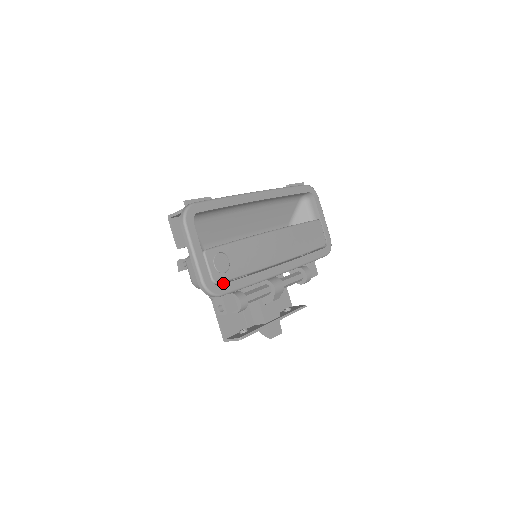
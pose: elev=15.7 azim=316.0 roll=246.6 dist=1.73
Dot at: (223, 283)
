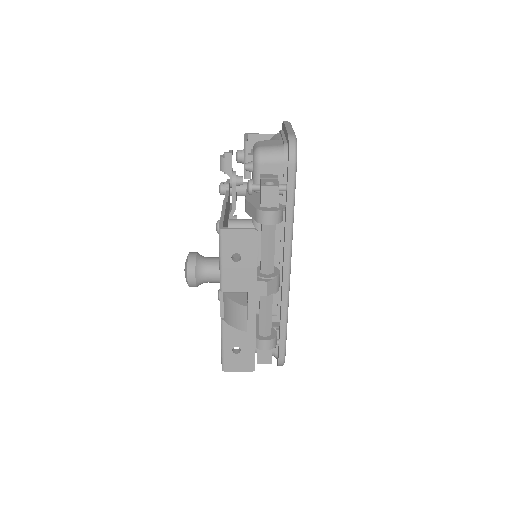
Dot at: occluded
